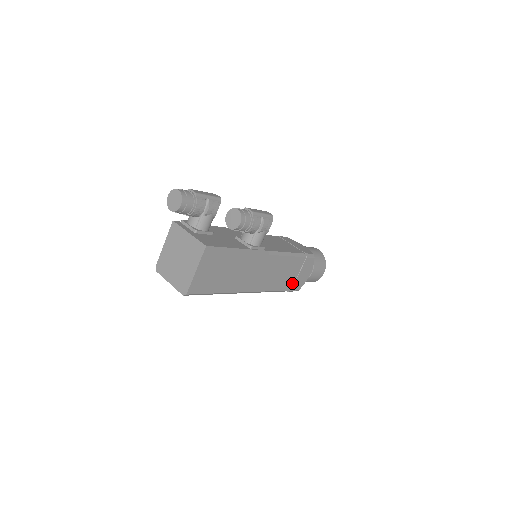
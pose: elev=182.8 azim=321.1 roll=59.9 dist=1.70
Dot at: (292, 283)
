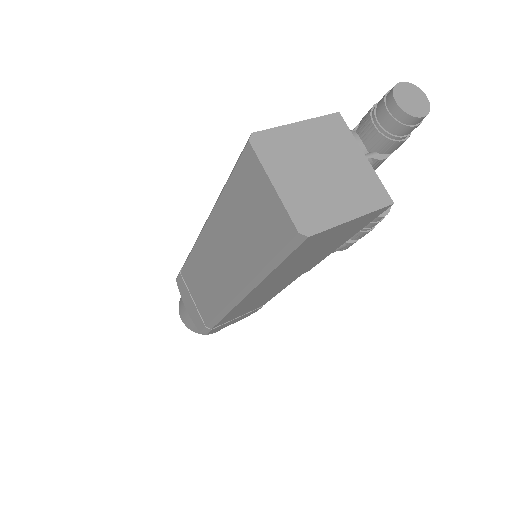
Dot at: (224, 322)
